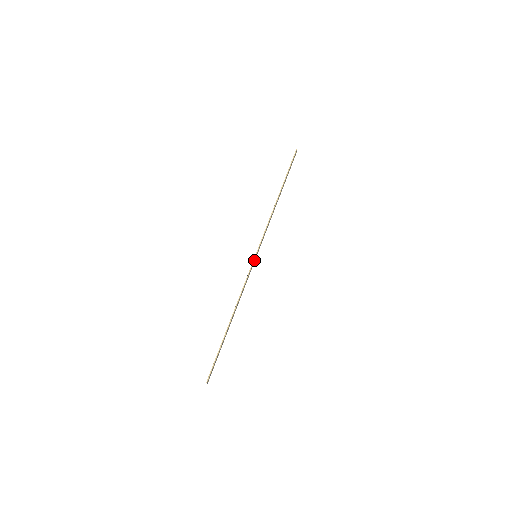
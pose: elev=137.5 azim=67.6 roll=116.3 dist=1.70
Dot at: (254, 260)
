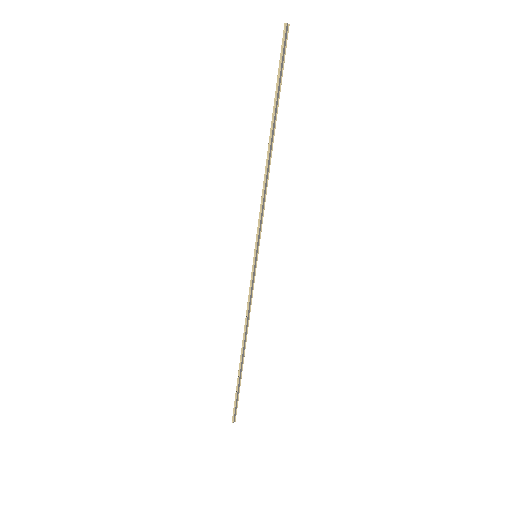
Dot at: (254, 263)
